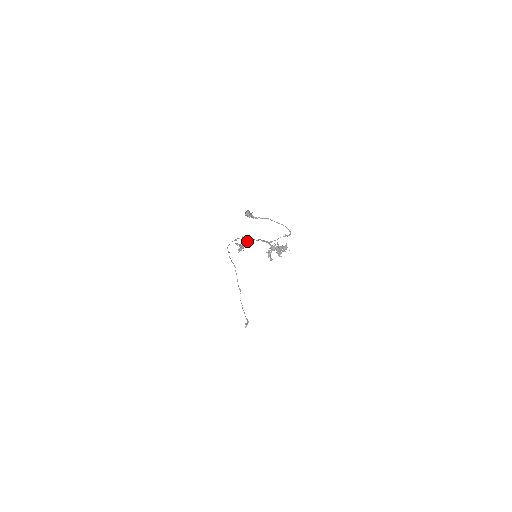
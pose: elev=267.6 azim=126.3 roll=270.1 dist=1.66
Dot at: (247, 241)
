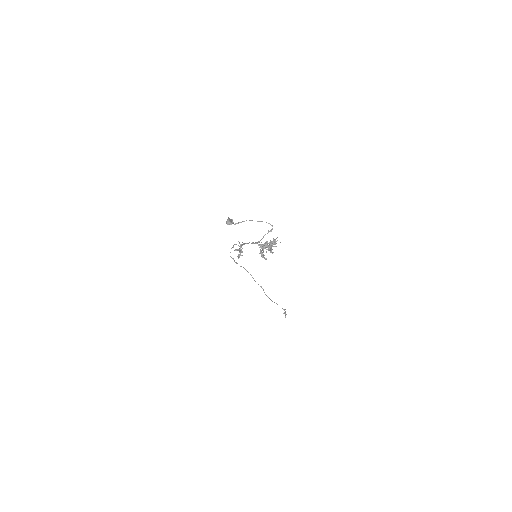
Dot at: occluded
